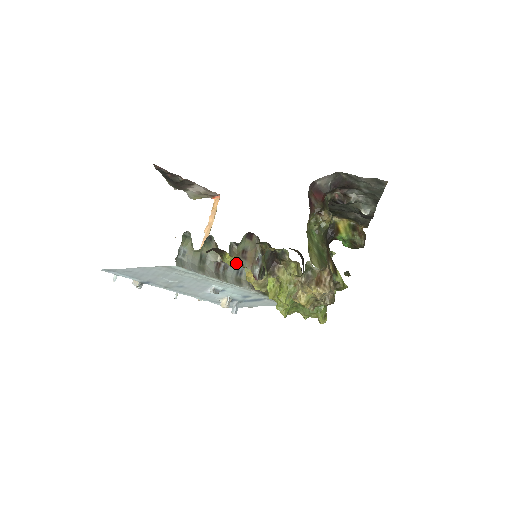
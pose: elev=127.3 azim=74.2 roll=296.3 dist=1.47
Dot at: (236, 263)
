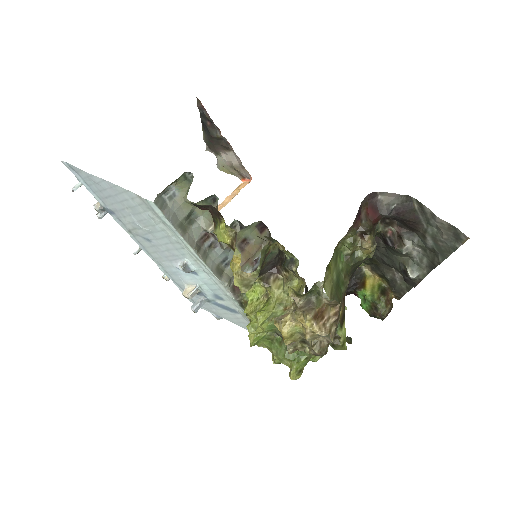
Dot at: (228, 239)
